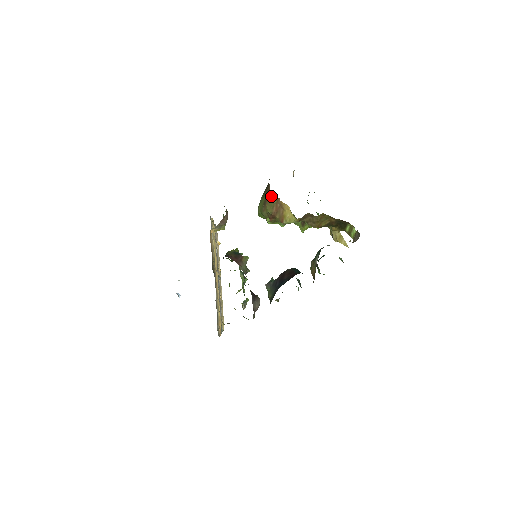
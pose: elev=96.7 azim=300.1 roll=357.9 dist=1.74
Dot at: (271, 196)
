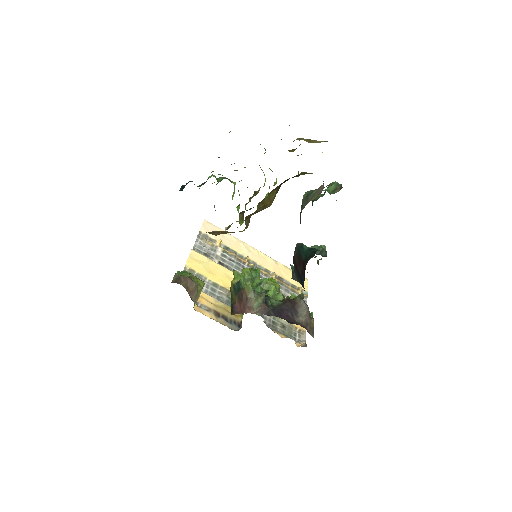
Dot at: occluded
